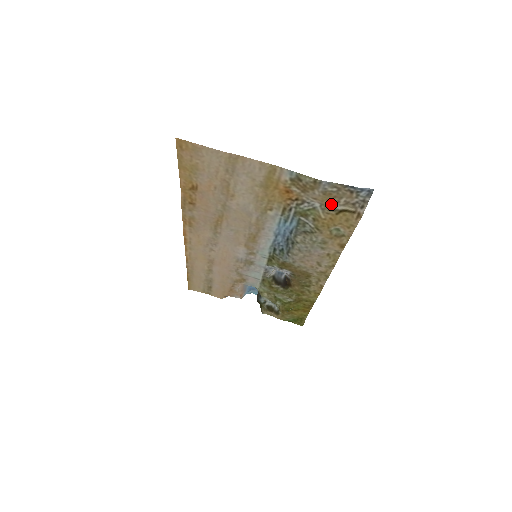
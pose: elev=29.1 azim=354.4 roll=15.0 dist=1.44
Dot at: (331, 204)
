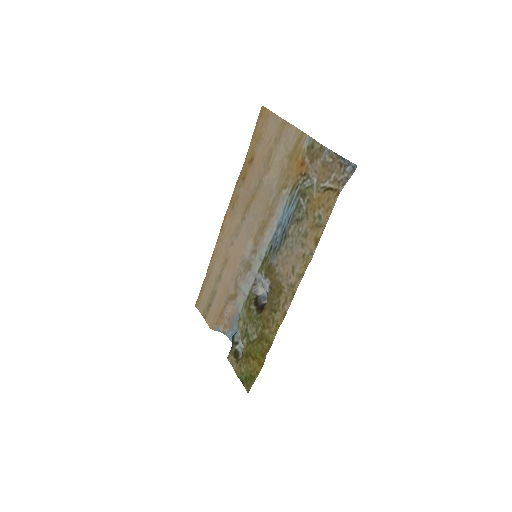
Dot at: (324, 181)
